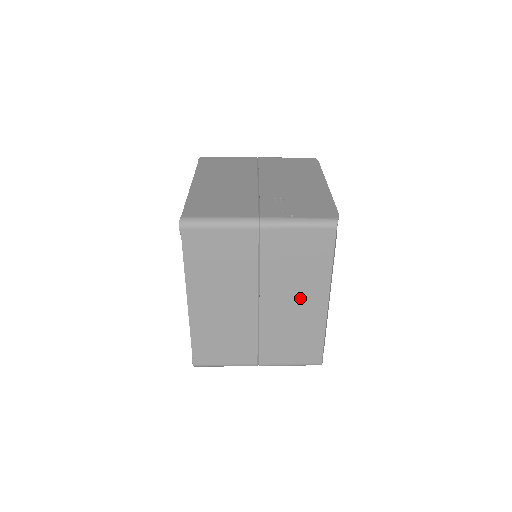
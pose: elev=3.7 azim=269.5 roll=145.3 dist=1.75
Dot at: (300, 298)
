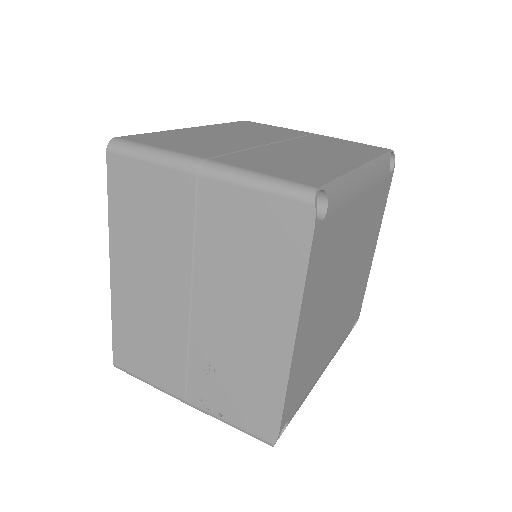
Dot at: occluded
